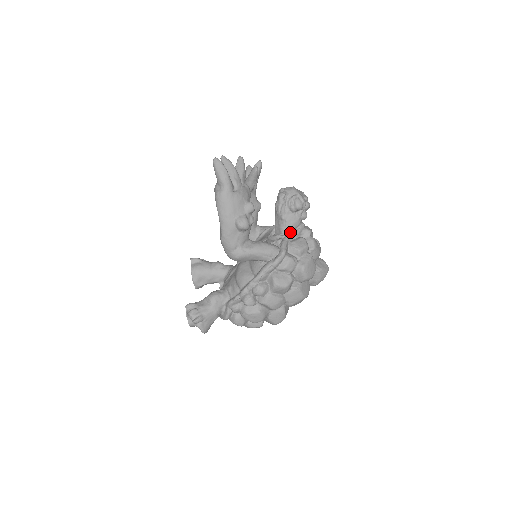
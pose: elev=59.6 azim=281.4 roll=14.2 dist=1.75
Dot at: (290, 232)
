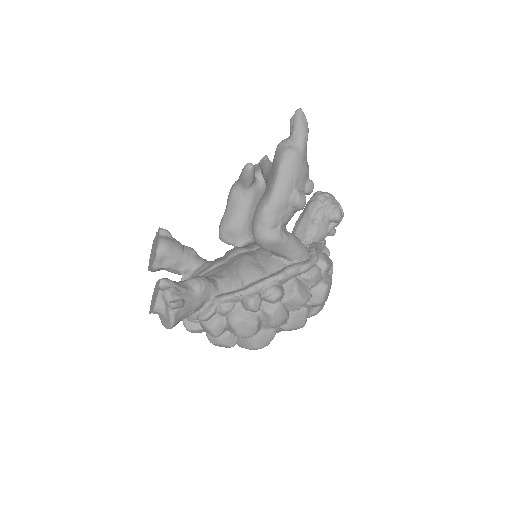
Dot at: (316, 242)
